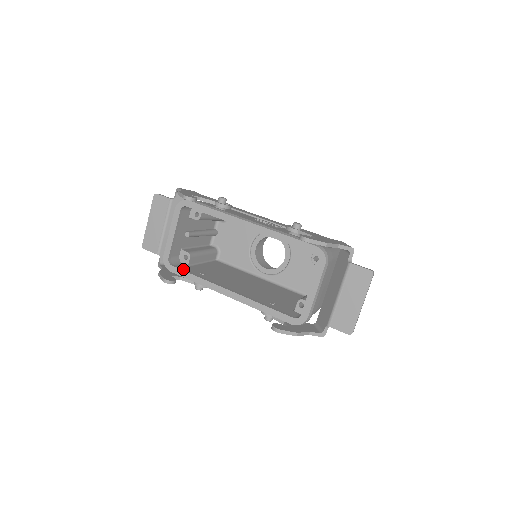
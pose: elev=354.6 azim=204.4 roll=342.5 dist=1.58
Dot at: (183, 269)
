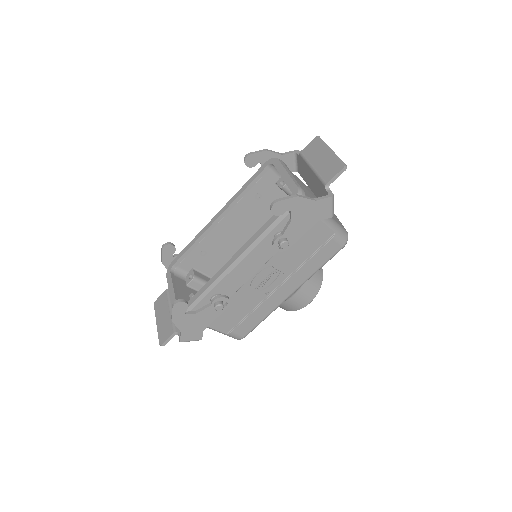
Dot at: occluded
